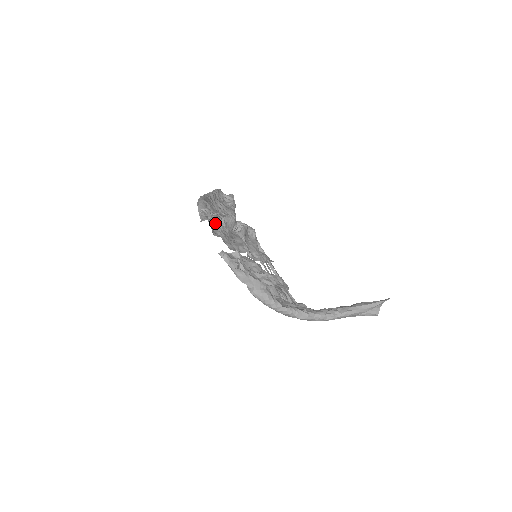
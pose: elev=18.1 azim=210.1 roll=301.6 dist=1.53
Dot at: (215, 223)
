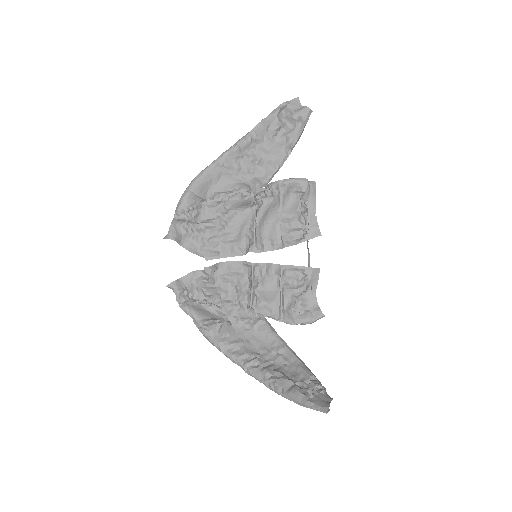
Dot at: (206, 216)
